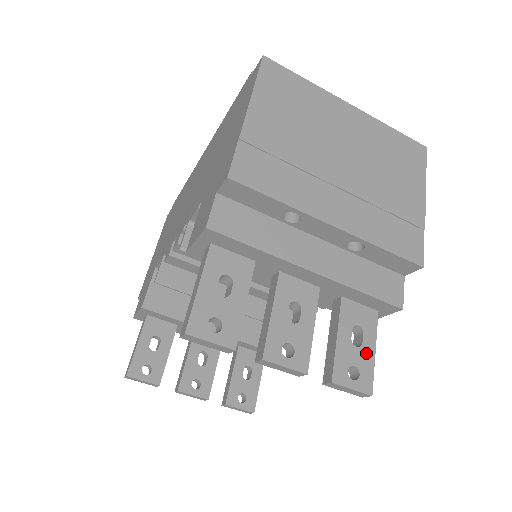
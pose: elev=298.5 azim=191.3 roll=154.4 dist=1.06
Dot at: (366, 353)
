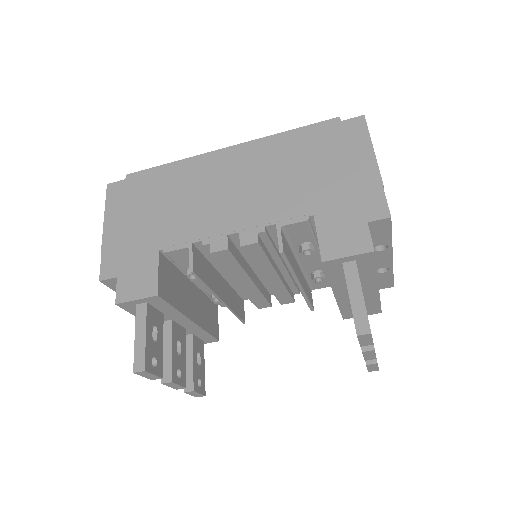
Dot at: occluded
